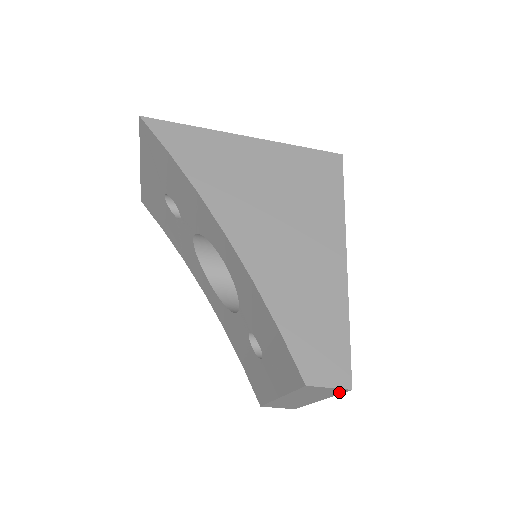
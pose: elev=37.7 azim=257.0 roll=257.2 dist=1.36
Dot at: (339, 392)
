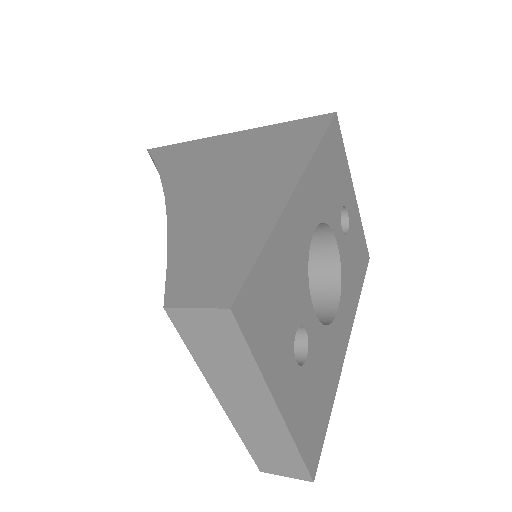
Dot at: (236, 334)
